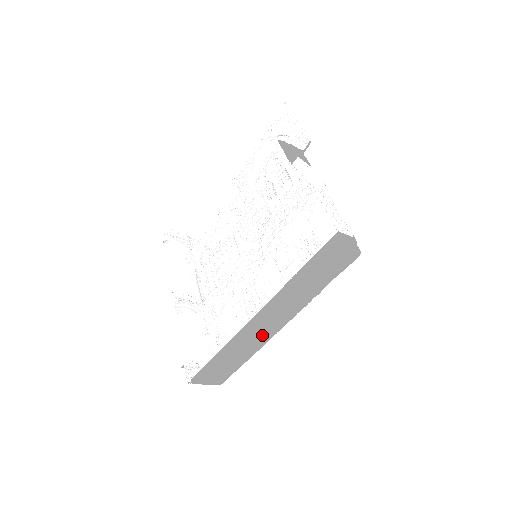
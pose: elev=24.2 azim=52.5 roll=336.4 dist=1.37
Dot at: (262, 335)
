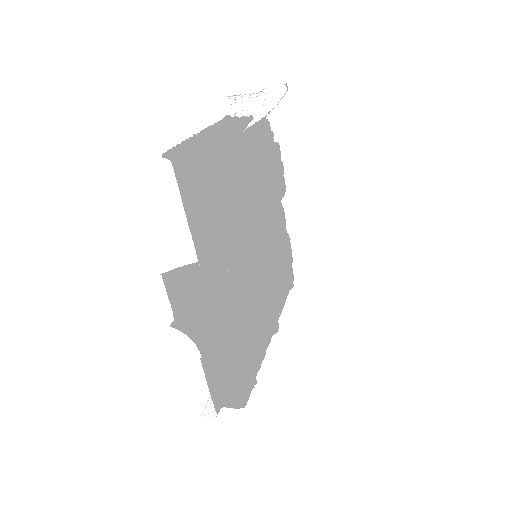
Dot at: occluded
